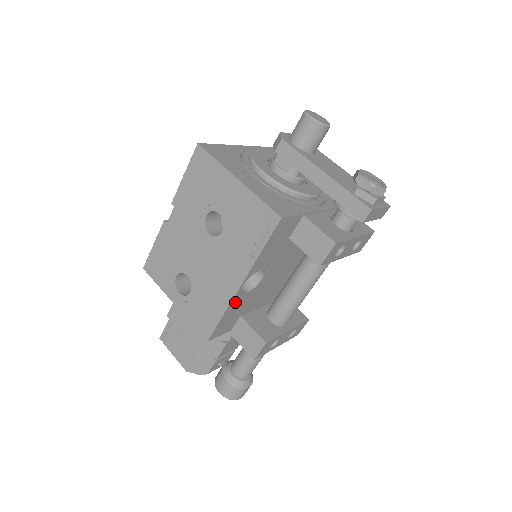
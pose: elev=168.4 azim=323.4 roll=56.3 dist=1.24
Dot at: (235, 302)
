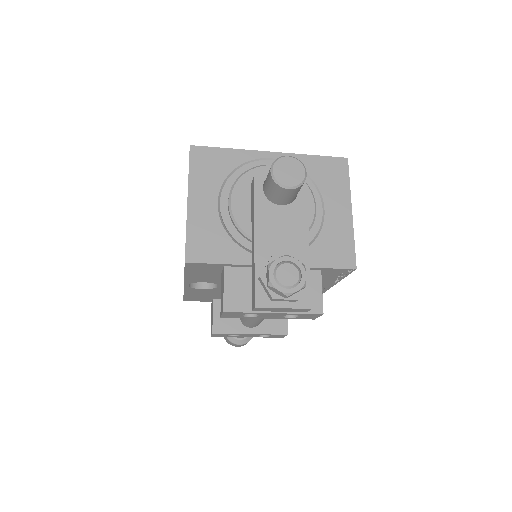
Dot at: (193, 290)
